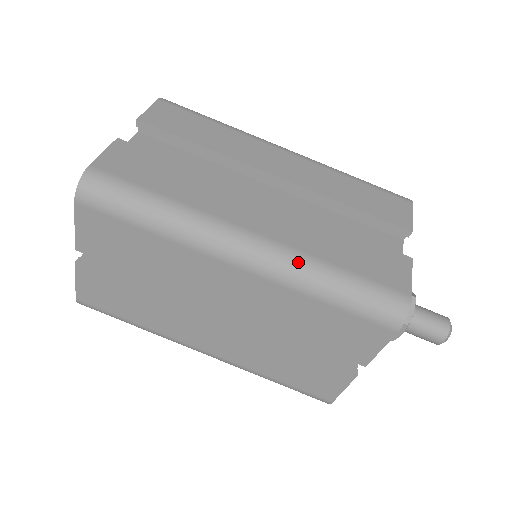
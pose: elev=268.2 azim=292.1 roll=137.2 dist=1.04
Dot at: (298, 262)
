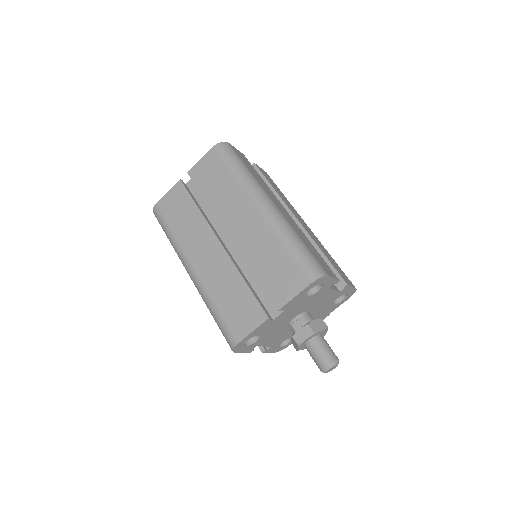
Dot at: (286, 224)
